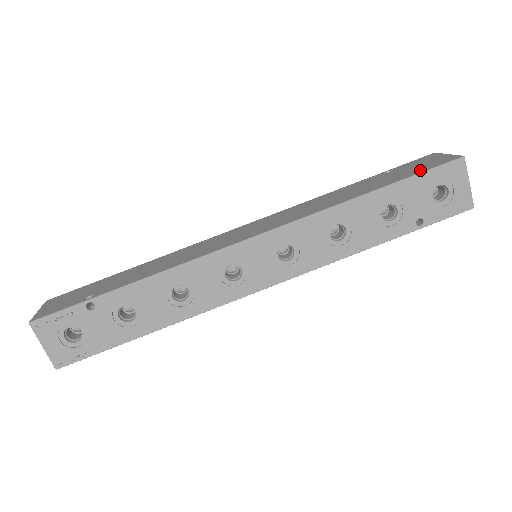
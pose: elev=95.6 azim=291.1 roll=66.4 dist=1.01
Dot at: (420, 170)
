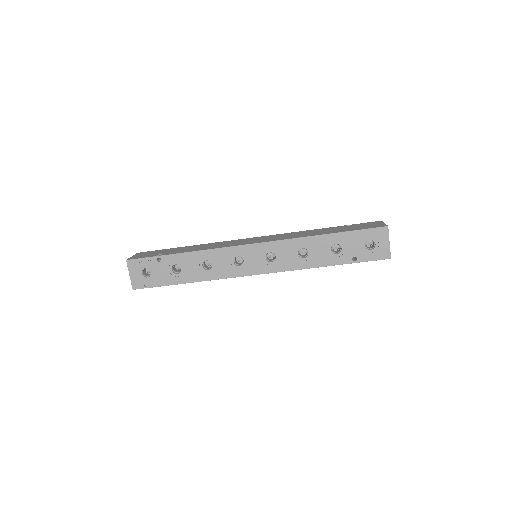
Dot at: (361, 228)
